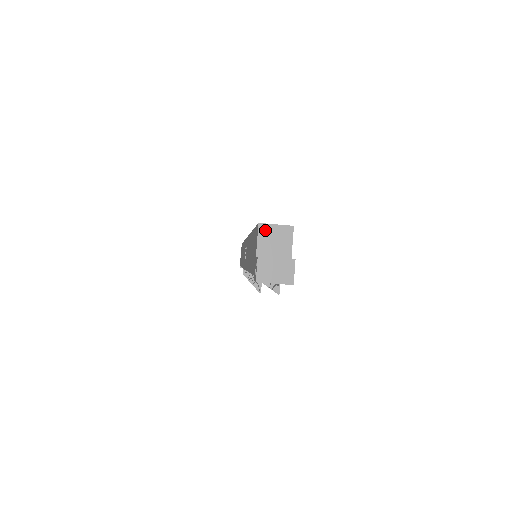
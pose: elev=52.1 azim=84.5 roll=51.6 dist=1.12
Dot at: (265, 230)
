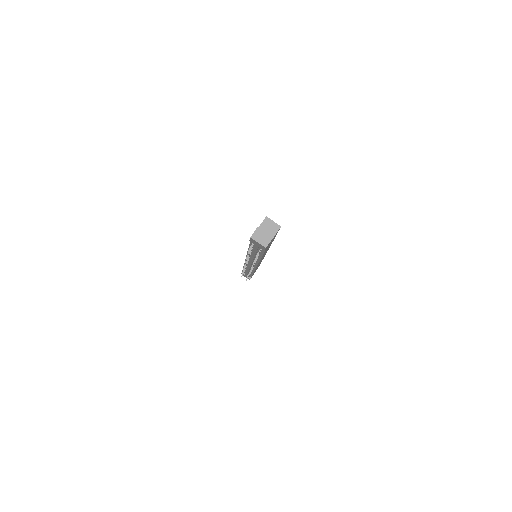
Dot at: (267, 221)
